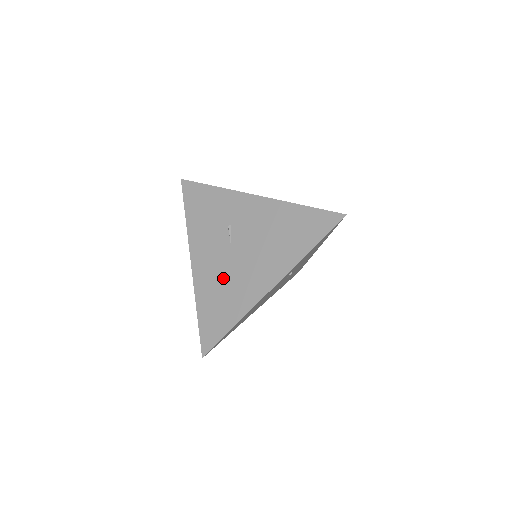
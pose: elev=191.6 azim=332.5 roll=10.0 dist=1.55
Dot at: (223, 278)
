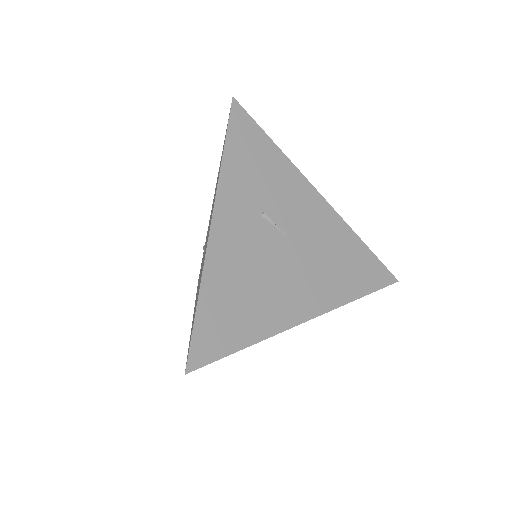
Dot at: occluded
